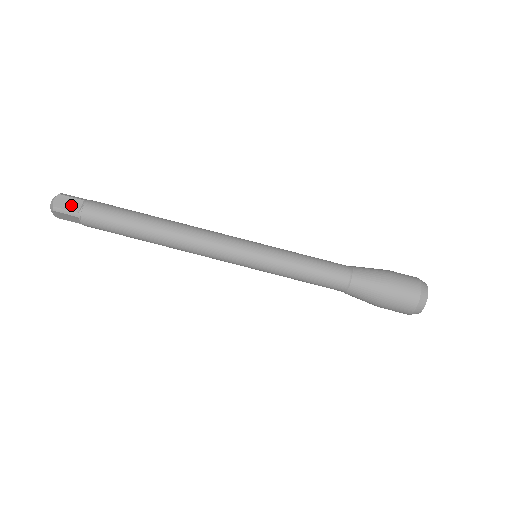
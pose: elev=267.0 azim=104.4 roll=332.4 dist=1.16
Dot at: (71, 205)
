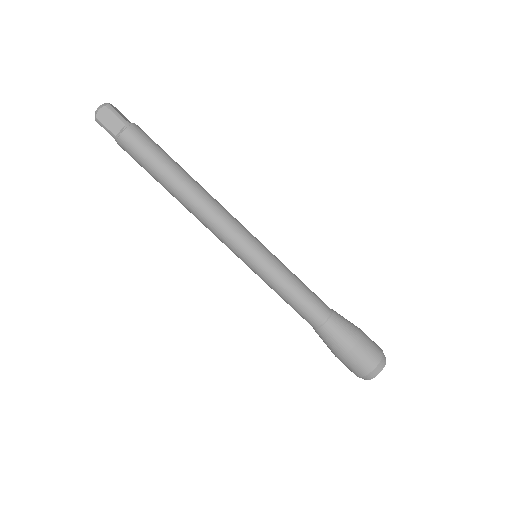
Dot at: (123, 116)
